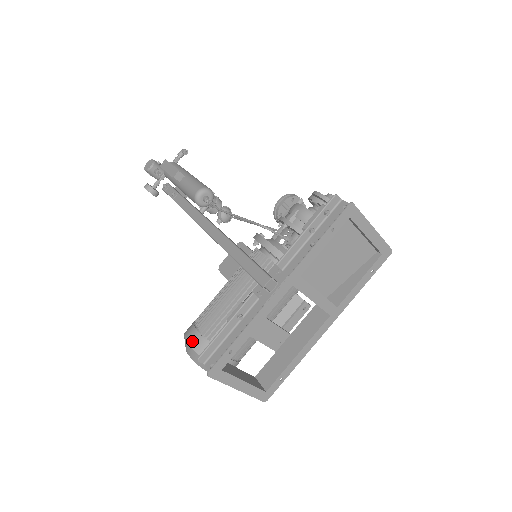
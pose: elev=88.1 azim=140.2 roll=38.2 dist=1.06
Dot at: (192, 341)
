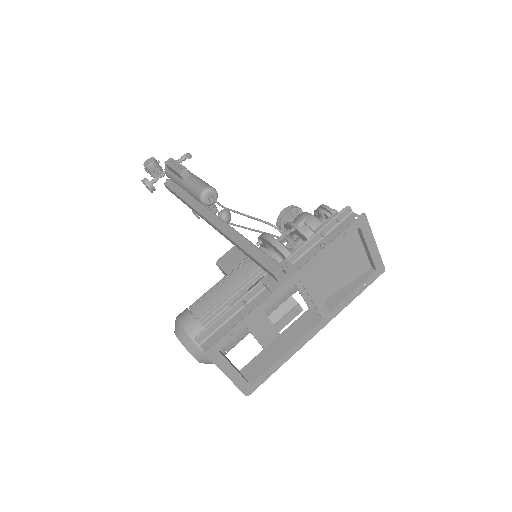
Dot at: (186, 324)
